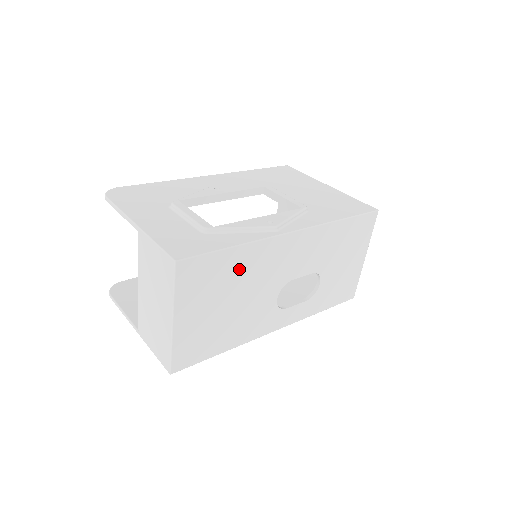
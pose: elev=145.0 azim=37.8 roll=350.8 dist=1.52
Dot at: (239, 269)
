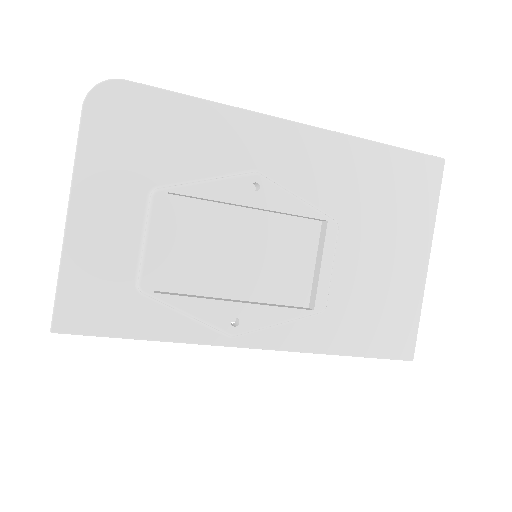
Dot at: occluded
